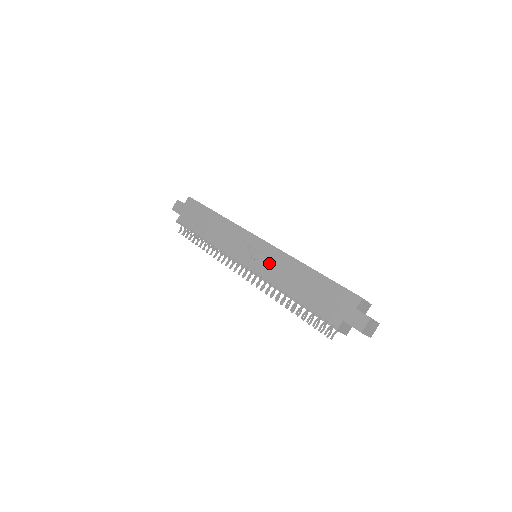
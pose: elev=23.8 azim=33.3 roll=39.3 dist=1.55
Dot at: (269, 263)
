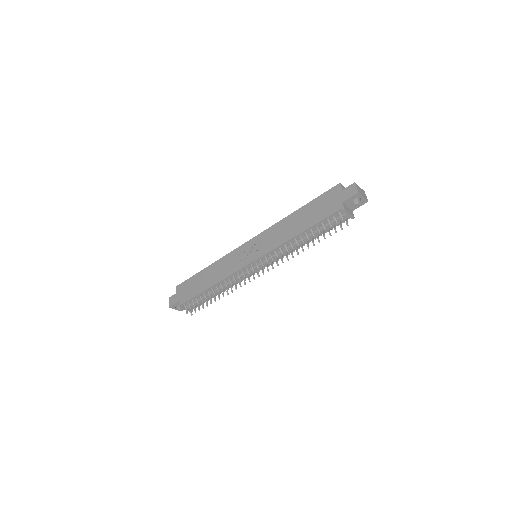
Dot at: (268, 241)
